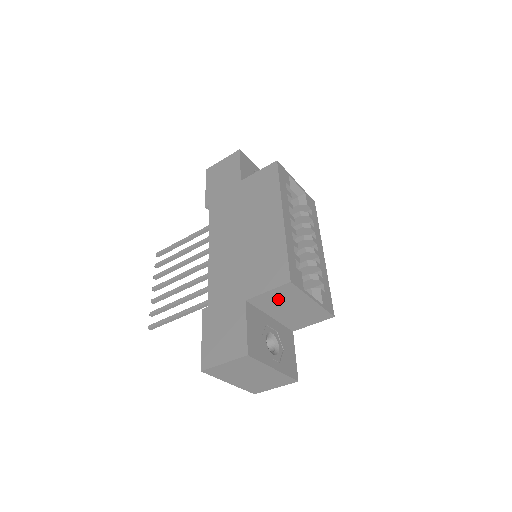
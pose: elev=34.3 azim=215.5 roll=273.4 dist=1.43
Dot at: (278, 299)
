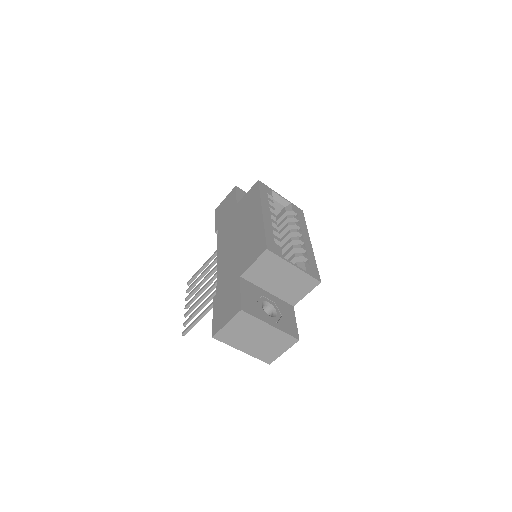
Dot at: (265, 270)
